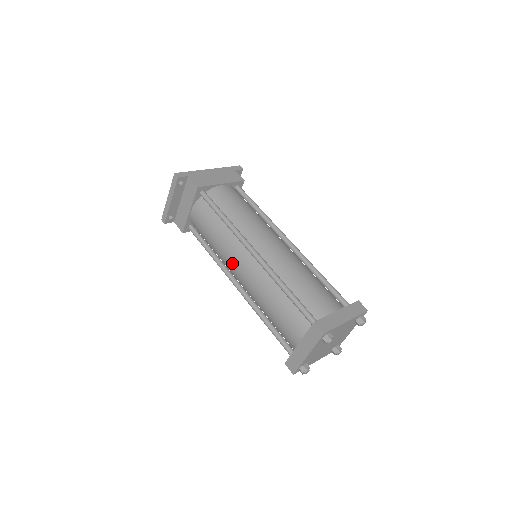
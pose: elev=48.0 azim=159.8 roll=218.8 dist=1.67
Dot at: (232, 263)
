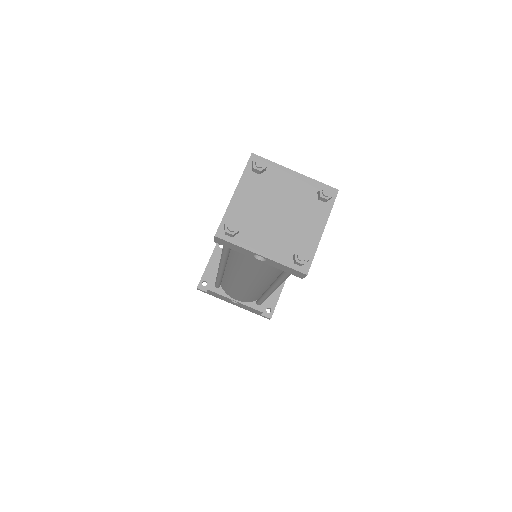
Dot at: occluded
